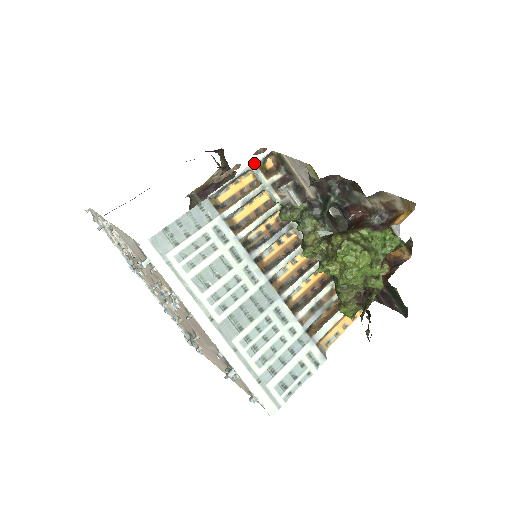
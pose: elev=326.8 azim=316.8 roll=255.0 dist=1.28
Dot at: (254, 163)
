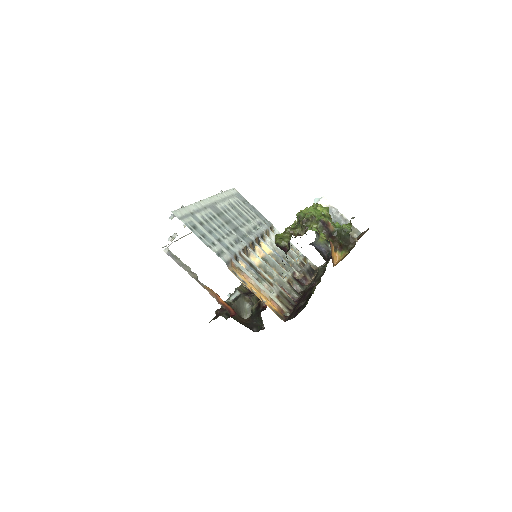
Dot at: (305, 256)
